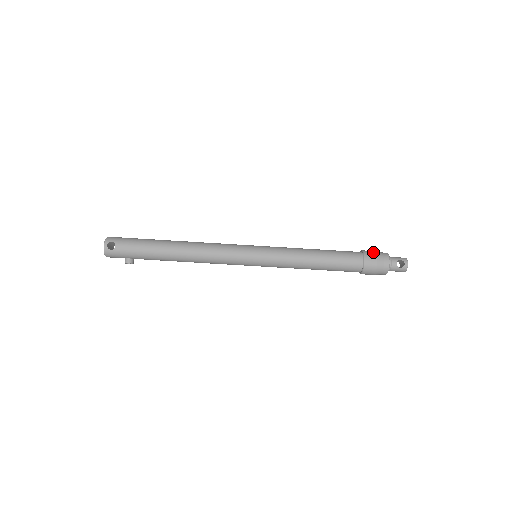
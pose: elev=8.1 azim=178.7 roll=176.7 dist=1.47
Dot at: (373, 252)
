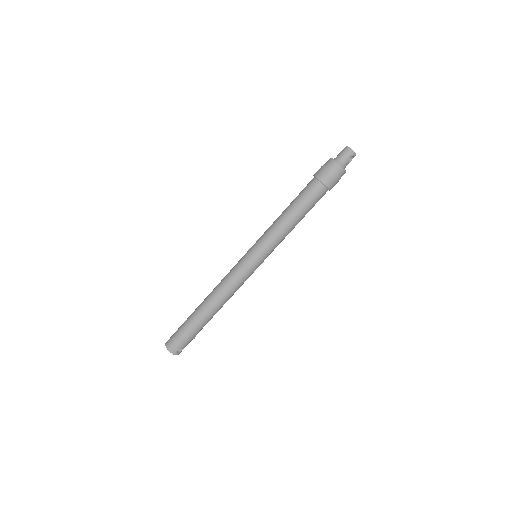
Dot at: (329, 176)
